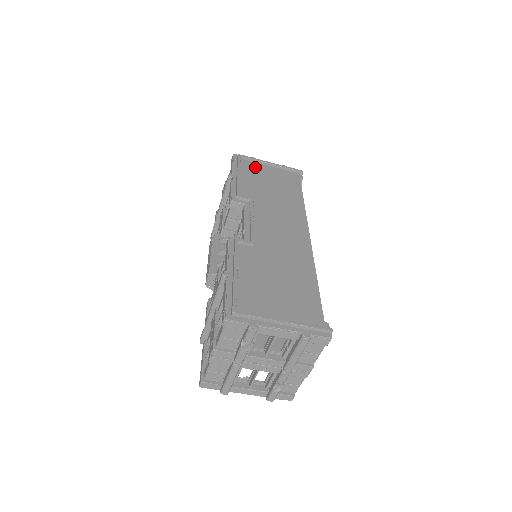
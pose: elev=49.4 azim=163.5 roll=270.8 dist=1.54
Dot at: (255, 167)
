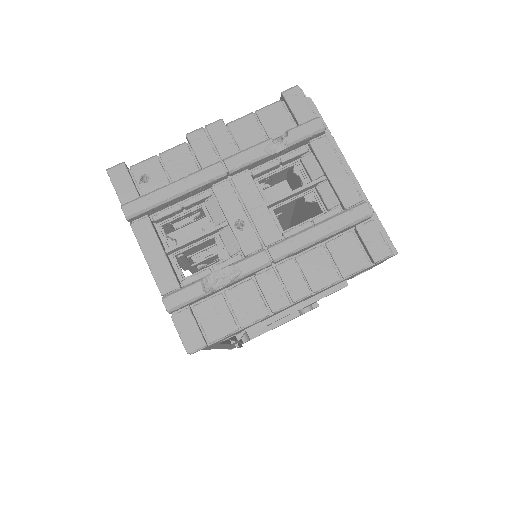
Dot at: occluded
